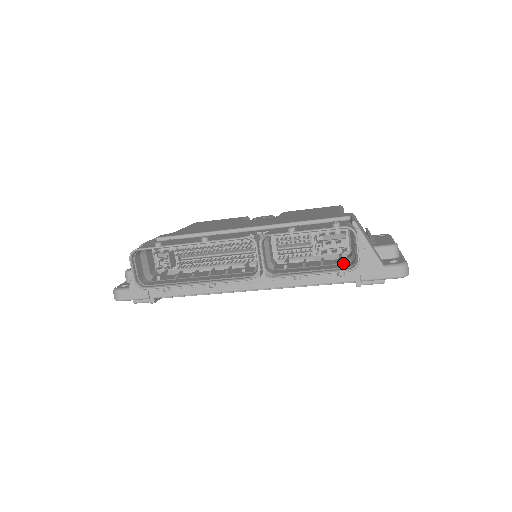
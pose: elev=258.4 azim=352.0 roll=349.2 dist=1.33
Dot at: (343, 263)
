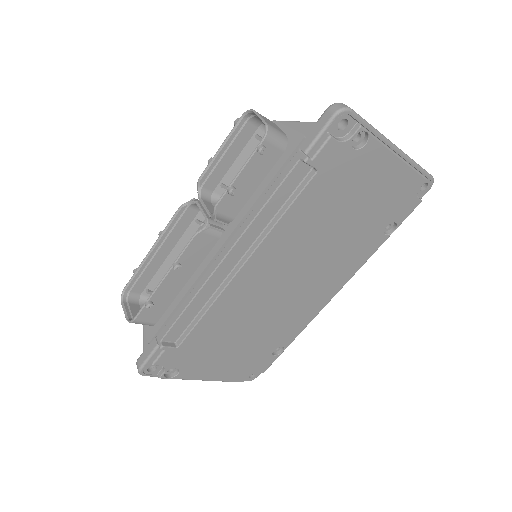
Dot at: (275, 152)
